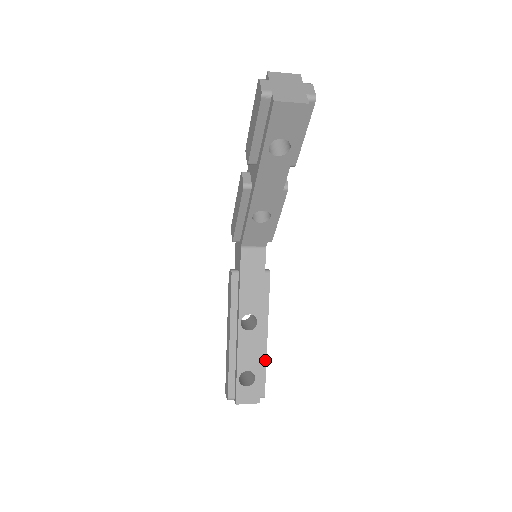
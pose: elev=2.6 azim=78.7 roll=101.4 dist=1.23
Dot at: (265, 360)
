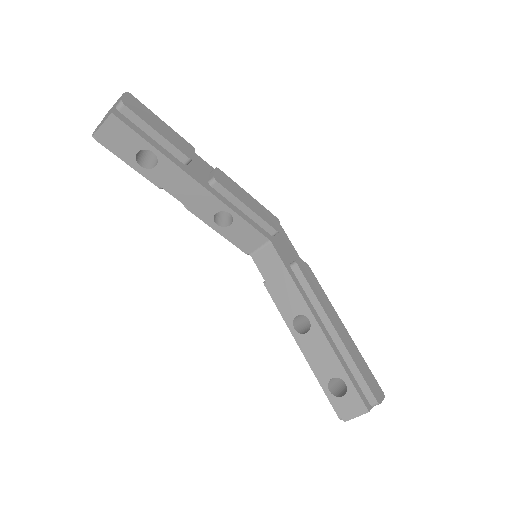
Dot at: (350, 358)
